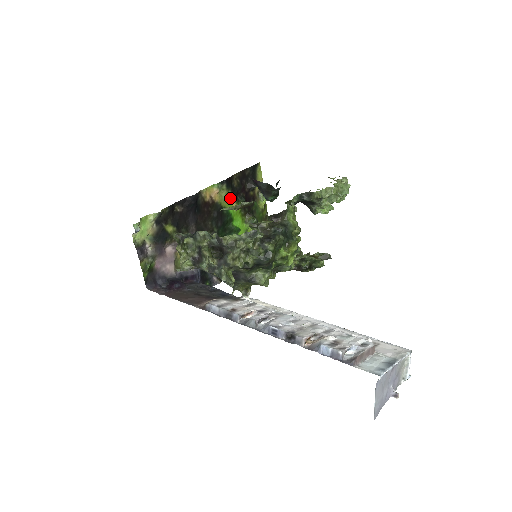
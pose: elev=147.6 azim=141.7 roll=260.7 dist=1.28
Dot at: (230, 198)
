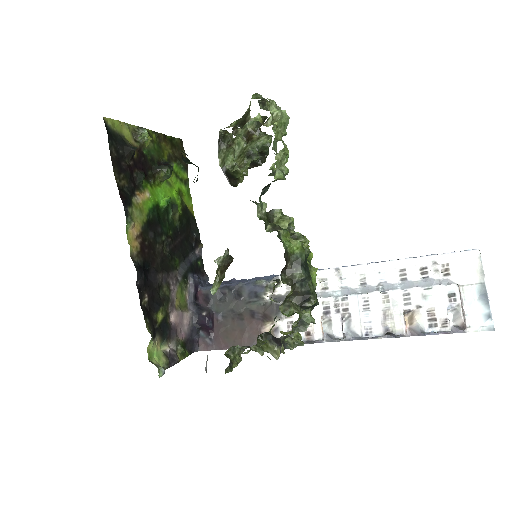
Dot at: (139, 201)
